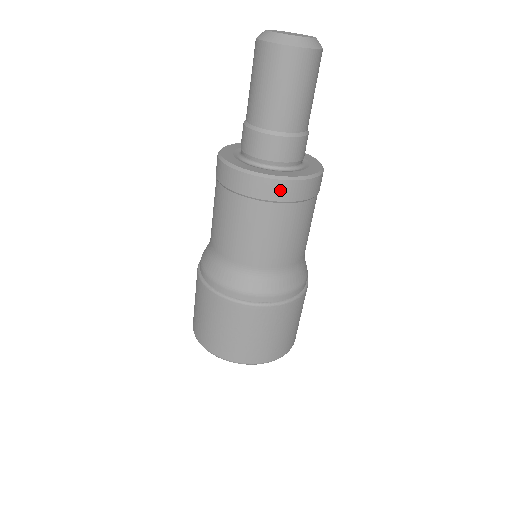
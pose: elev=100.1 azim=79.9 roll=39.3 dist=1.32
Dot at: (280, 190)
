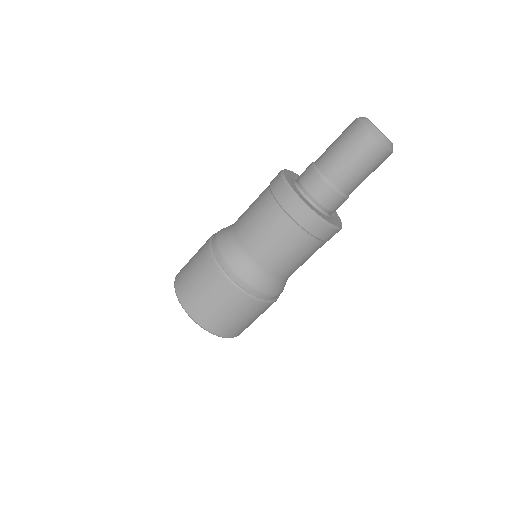
Dot at: (315, 226)
